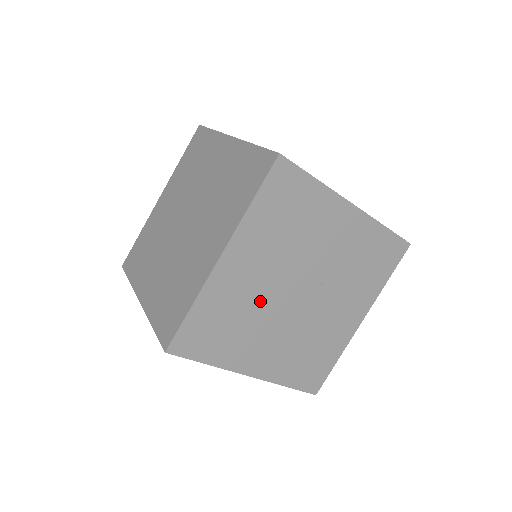
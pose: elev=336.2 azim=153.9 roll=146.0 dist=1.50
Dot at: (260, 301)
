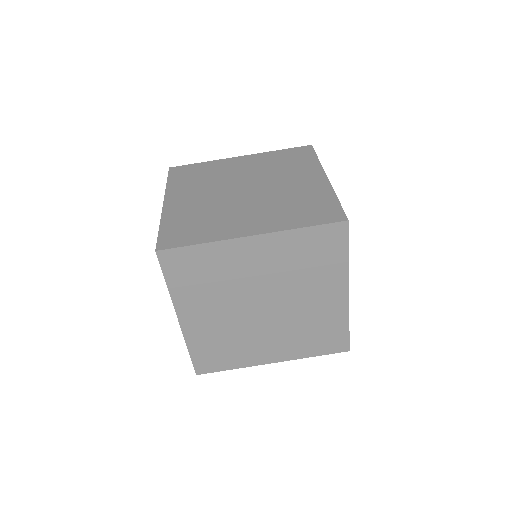
Dot at: (238, 285)
